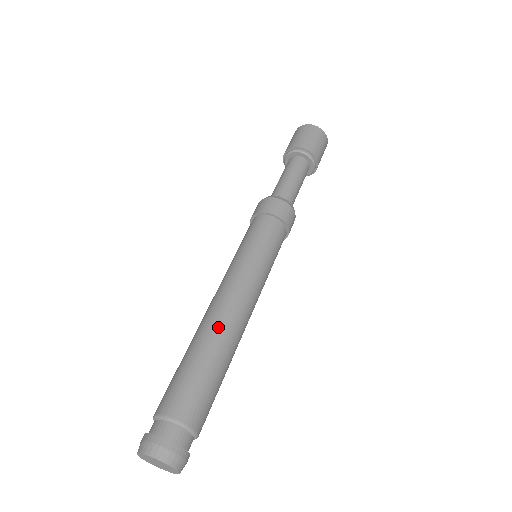
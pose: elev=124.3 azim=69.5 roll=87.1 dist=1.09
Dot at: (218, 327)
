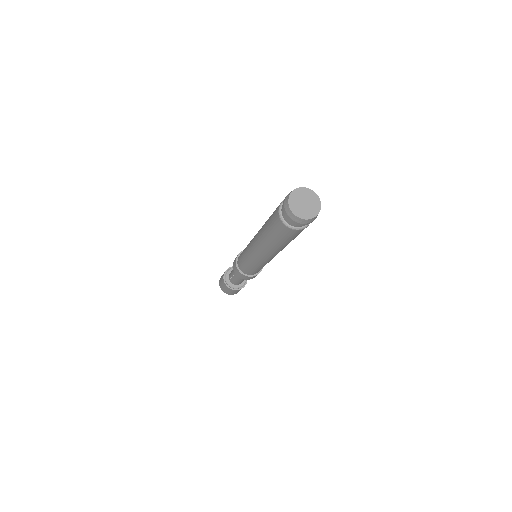
Dot at: occluded
